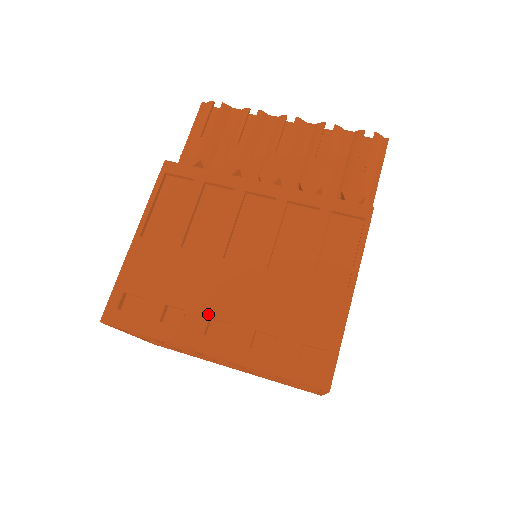
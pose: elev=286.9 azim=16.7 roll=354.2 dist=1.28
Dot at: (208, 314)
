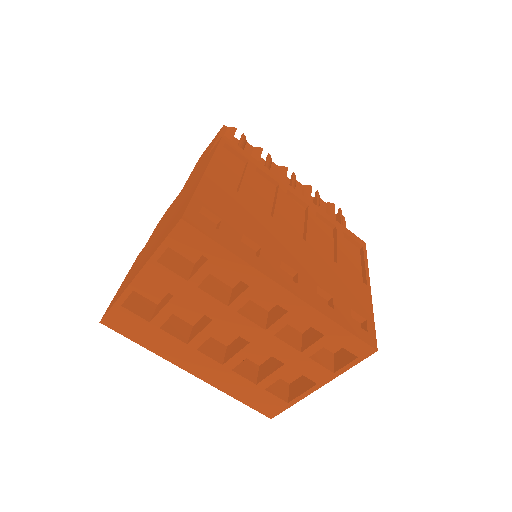
Dot at: (280, 258)
